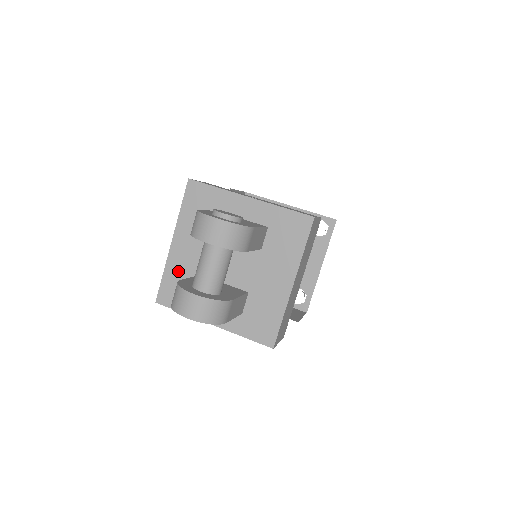
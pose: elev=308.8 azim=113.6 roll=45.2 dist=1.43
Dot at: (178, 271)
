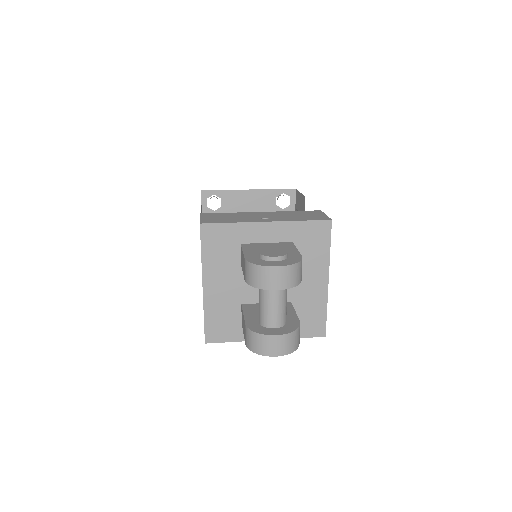
Dot at: (218, 309)
